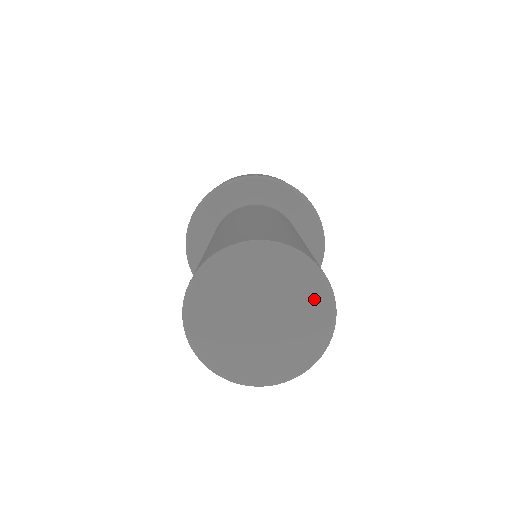
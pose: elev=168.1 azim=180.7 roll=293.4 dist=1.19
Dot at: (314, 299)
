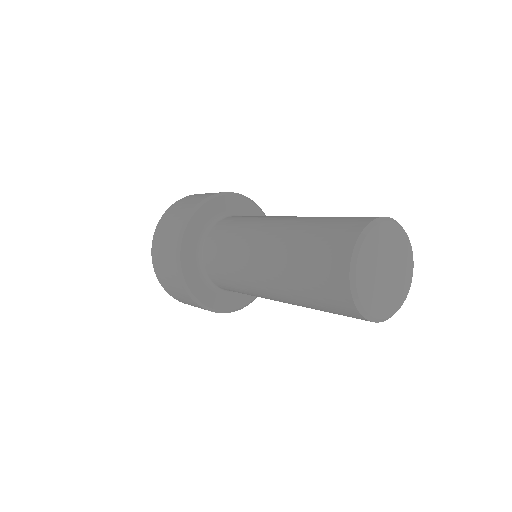
Dot at: (408, 271)
